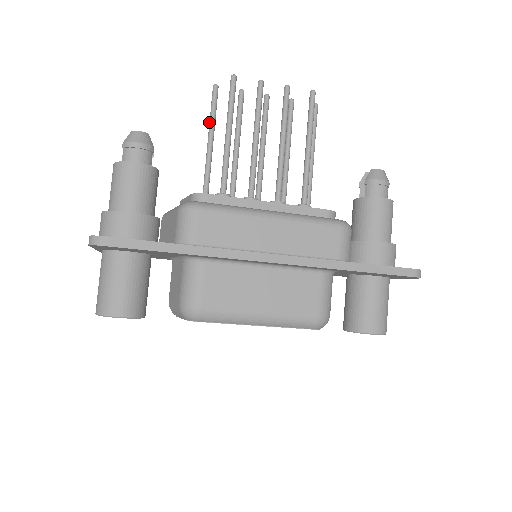
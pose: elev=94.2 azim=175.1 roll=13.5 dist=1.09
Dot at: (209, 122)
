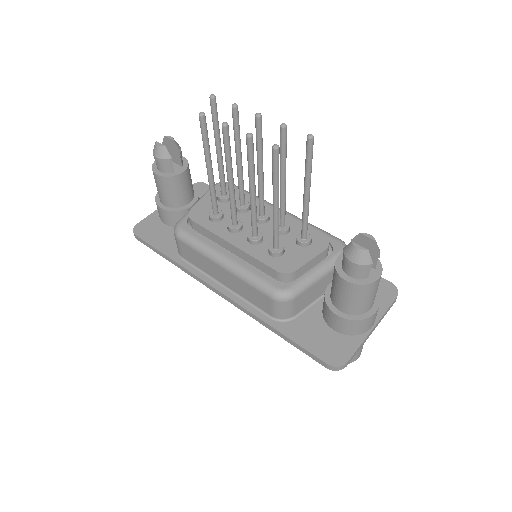
Dot at: (214, 132)
